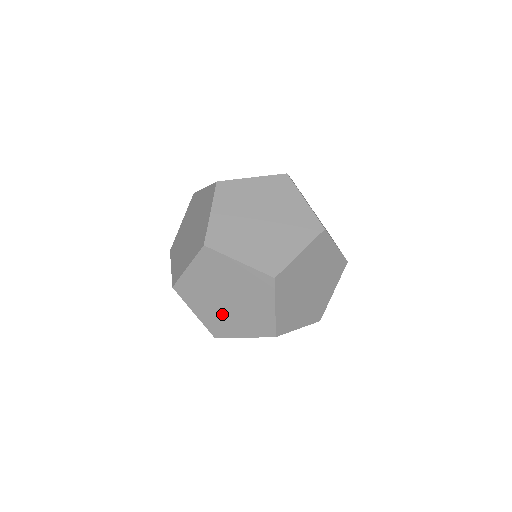
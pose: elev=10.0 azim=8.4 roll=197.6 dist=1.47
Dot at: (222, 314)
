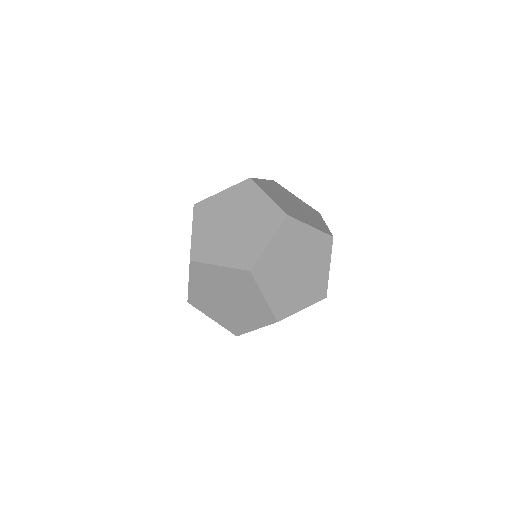
Dot at: (217, 238)
